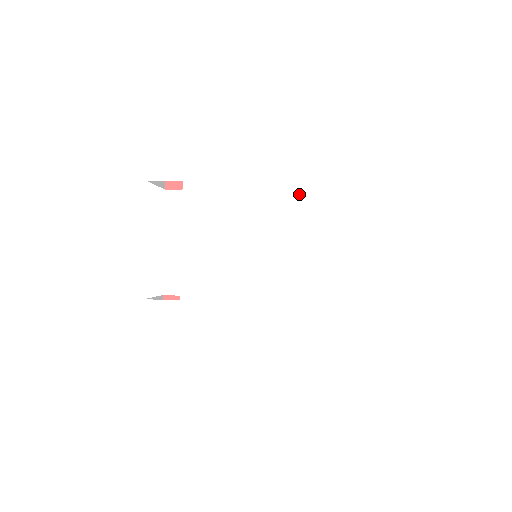
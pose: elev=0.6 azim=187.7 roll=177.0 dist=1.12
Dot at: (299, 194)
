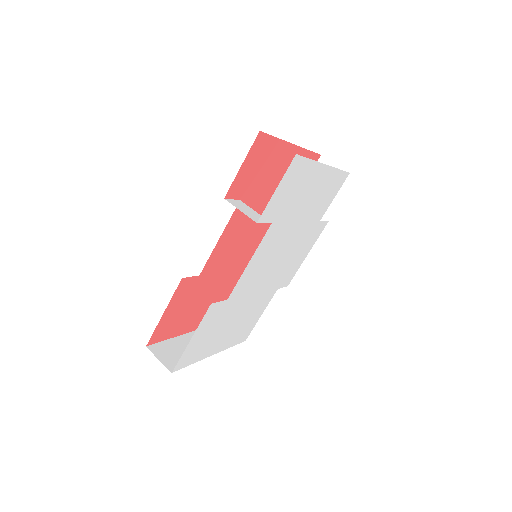
Dot at: (304, 231)
